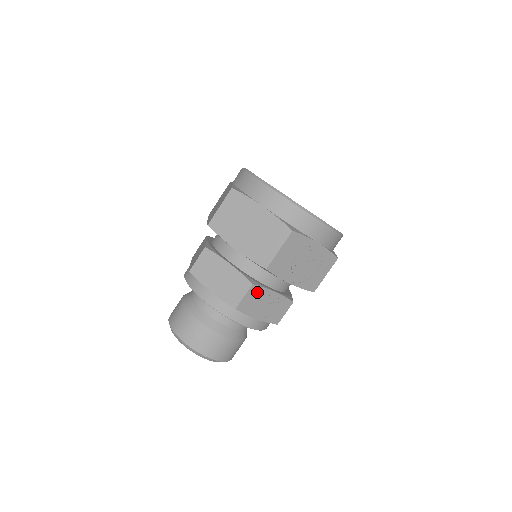
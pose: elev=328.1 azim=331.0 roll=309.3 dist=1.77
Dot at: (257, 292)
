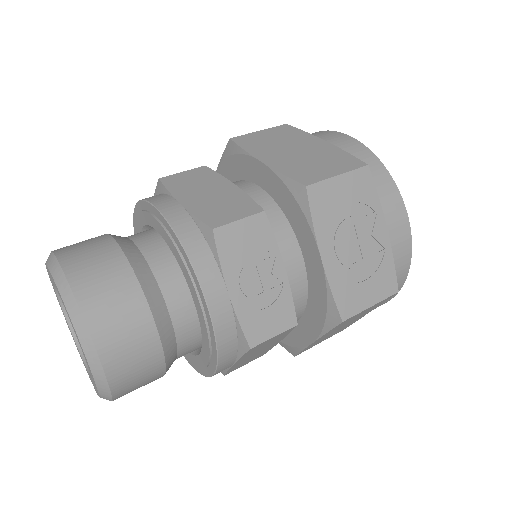
Dot at: (261, 235)
